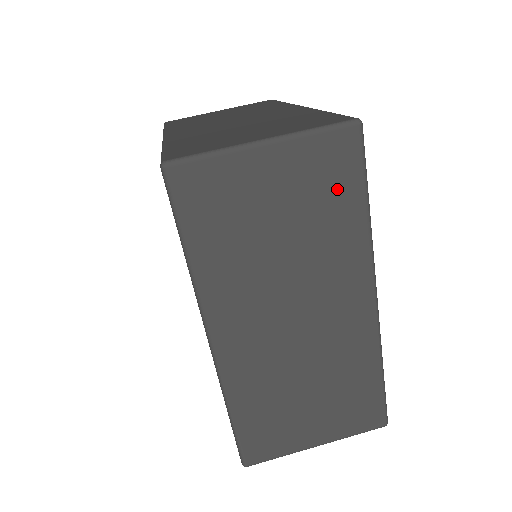
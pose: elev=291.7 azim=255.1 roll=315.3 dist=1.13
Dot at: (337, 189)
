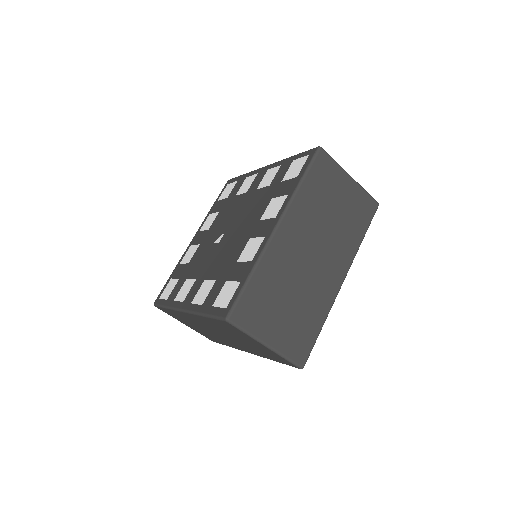
Dot at: (273, 357)
